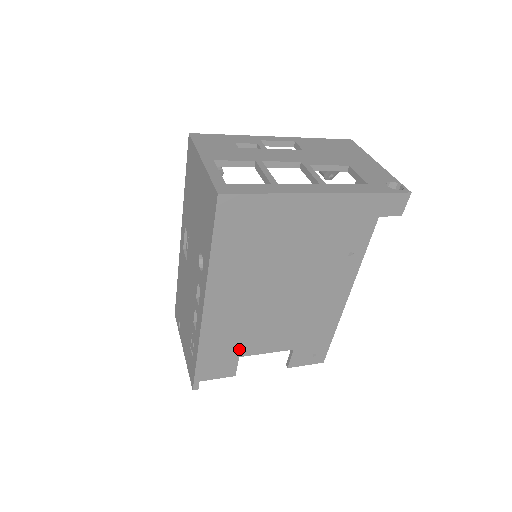
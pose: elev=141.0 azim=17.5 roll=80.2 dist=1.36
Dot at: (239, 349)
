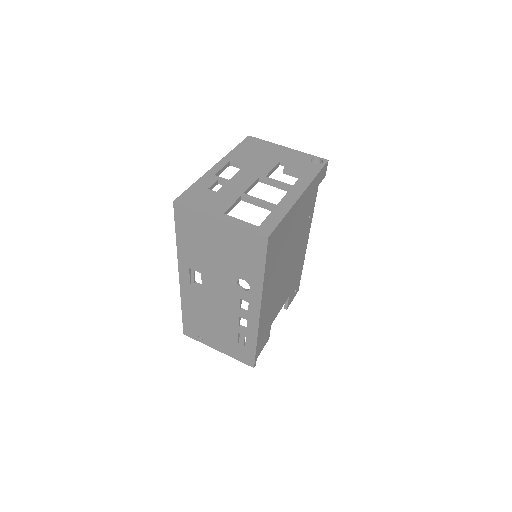
Dot at: (271, 321)
